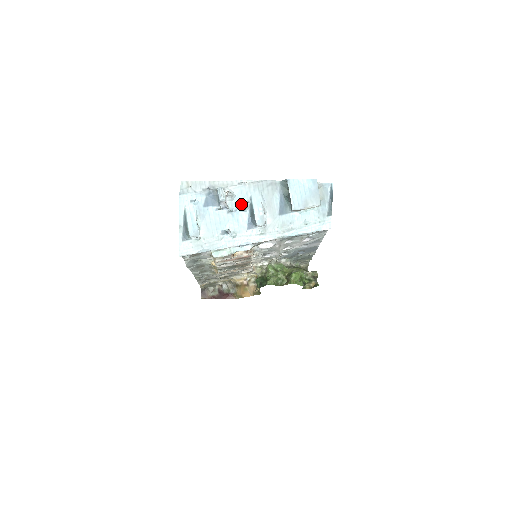
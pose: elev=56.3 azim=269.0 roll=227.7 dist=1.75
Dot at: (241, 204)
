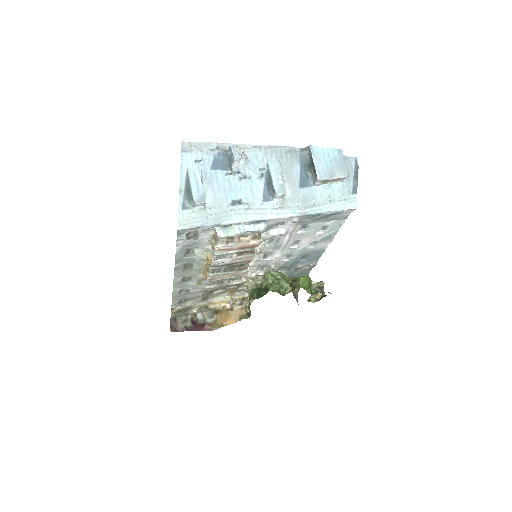
Dot at: (256, 171)
